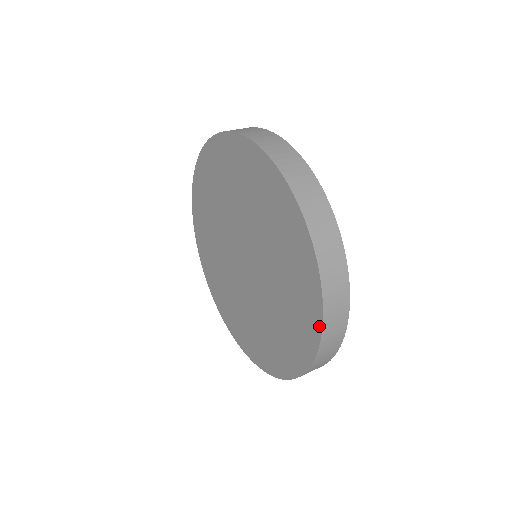
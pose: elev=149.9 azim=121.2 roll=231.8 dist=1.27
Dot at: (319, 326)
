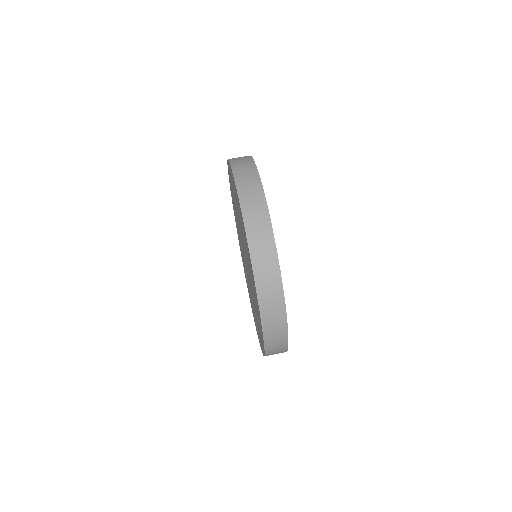
Dot at: (257, 298)
